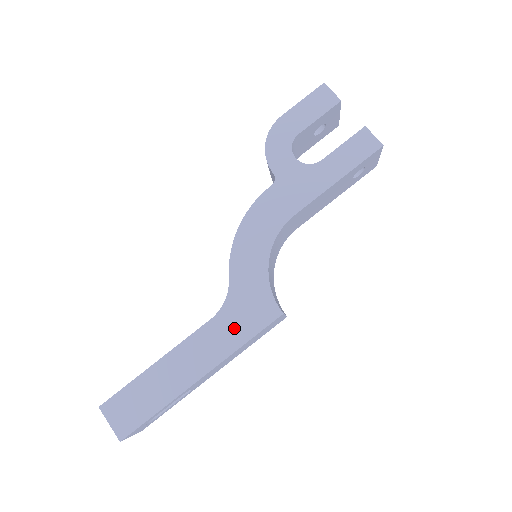
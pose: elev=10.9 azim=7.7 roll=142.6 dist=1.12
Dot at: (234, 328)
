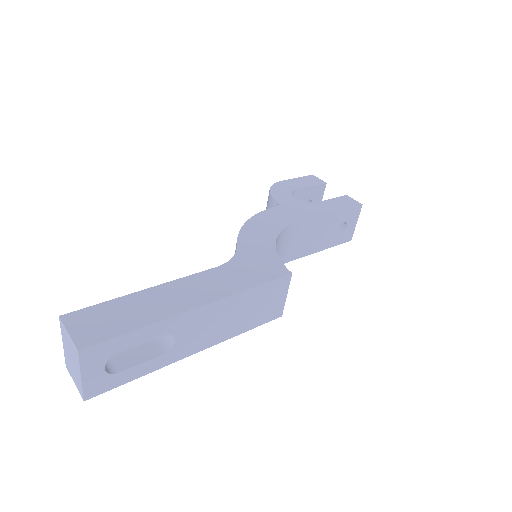
Dot at: (241, 276)
